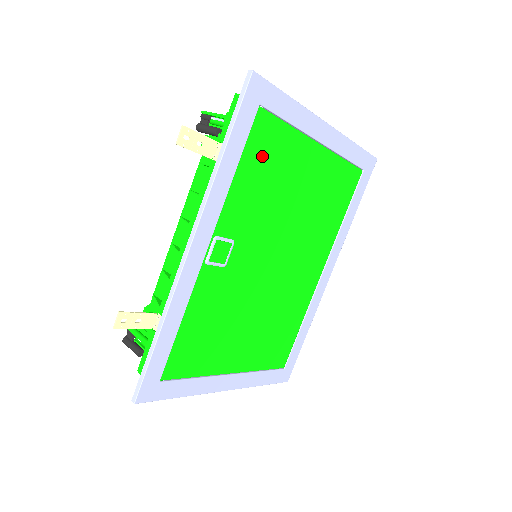
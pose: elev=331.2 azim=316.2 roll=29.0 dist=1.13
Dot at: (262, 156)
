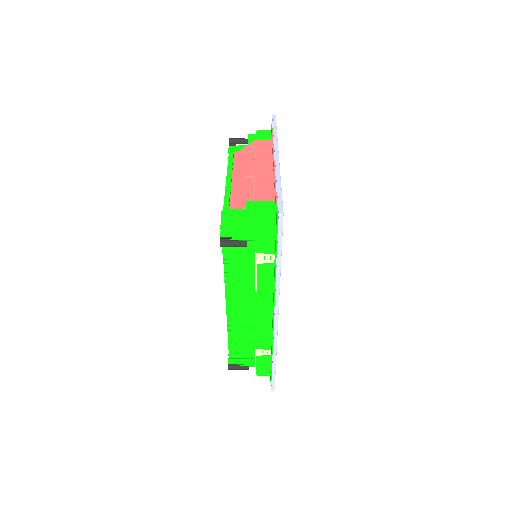
Dot at: occluded
